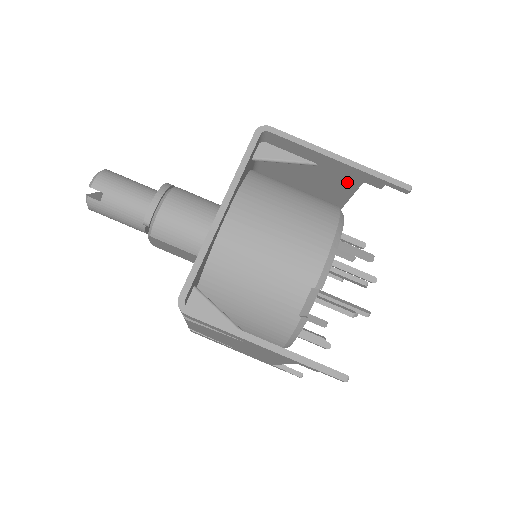
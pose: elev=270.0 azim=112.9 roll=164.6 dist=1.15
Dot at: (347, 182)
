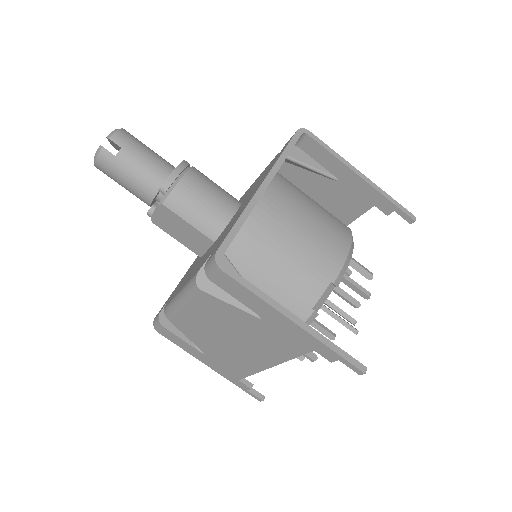
Dot at: (357, 204)
